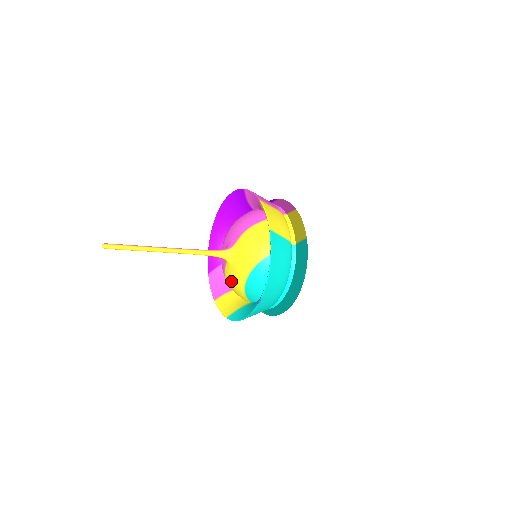
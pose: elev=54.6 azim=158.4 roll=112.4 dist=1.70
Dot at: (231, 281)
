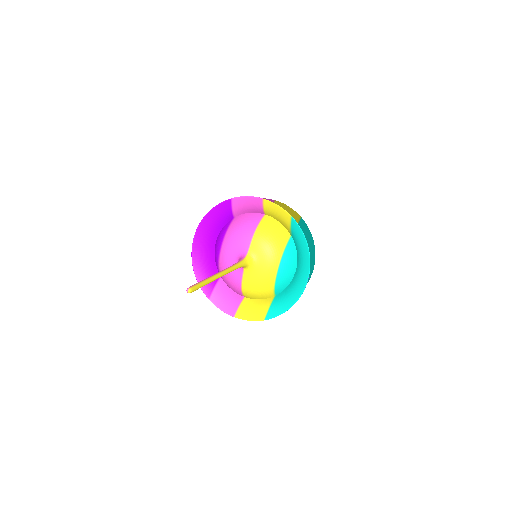
Dot at: (256, 284)
